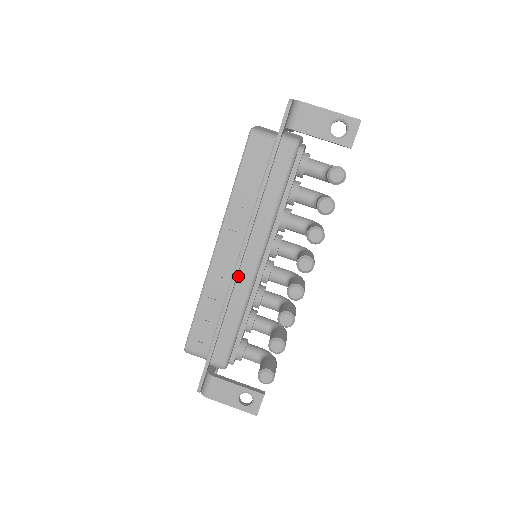
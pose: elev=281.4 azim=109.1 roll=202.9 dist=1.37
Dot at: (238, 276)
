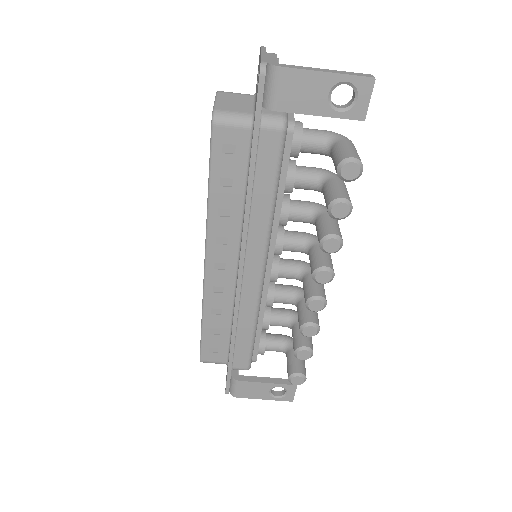
Dot at: (241, 290)
